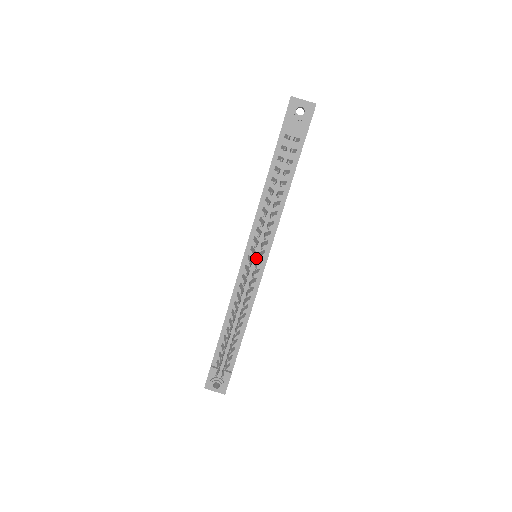
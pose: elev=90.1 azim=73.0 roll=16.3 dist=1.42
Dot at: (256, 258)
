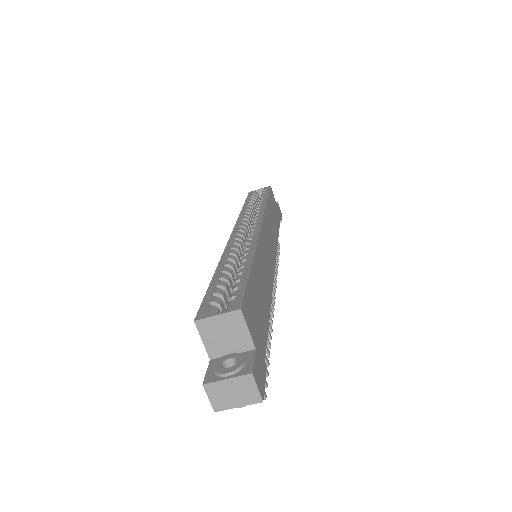
Dot at: occluded
